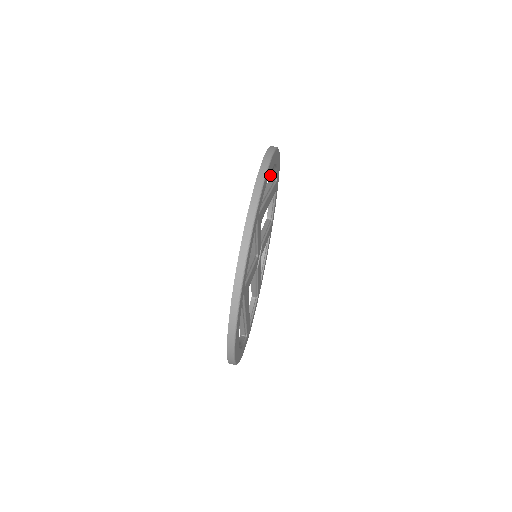
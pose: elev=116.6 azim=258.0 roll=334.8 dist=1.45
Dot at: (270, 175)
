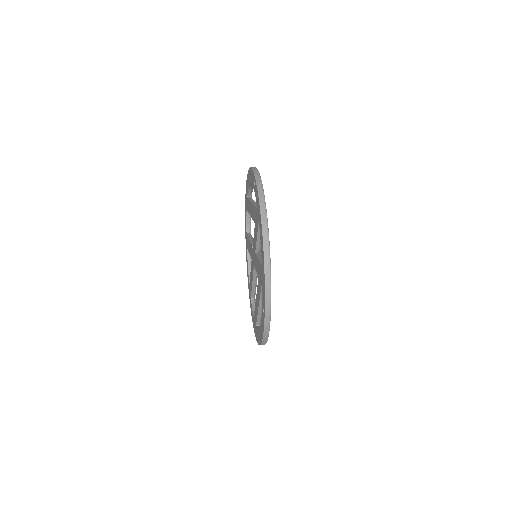
Dot at: (247, 194)
